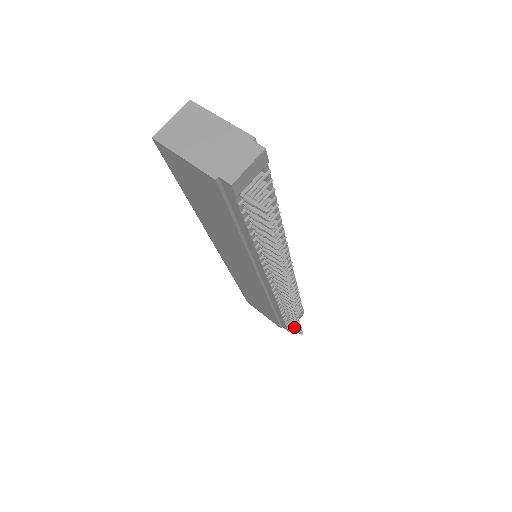
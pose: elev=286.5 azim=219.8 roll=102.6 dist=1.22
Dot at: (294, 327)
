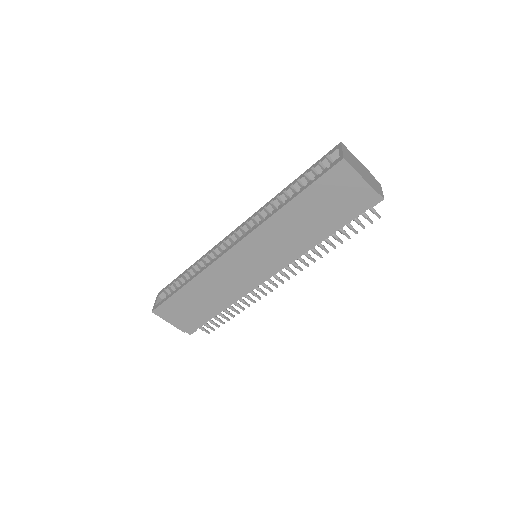
Dot at: (209, 326)
